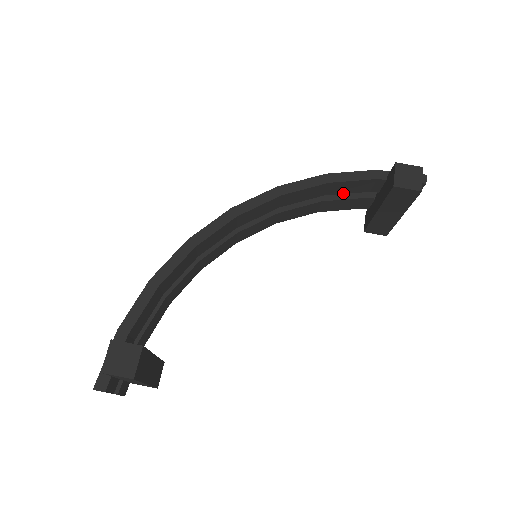
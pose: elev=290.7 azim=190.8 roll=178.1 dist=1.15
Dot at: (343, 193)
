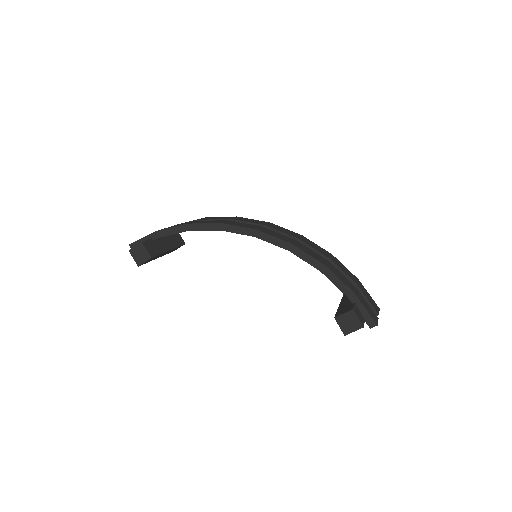
Dot at: occluded
